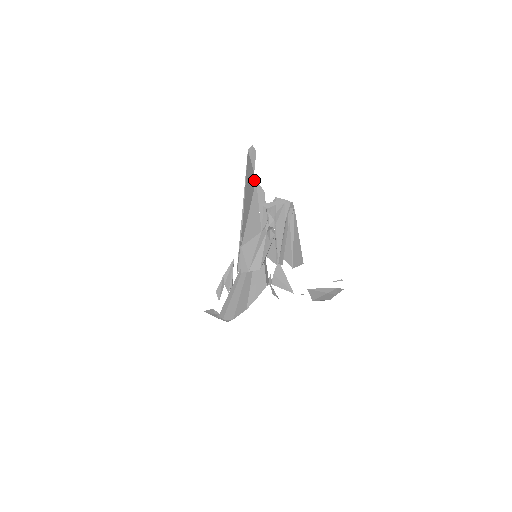
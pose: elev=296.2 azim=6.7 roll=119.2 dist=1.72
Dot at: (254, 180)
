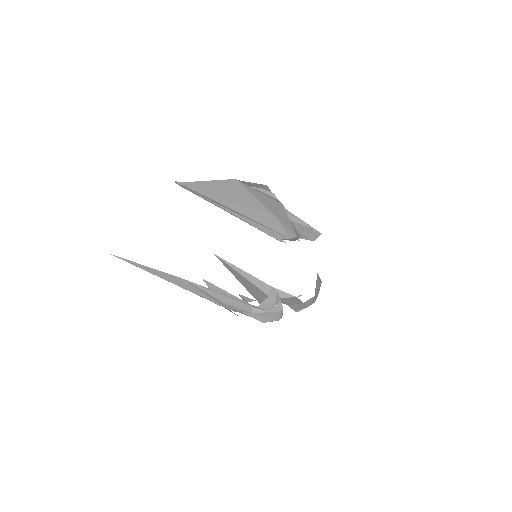
Dot at: (232, 181)
